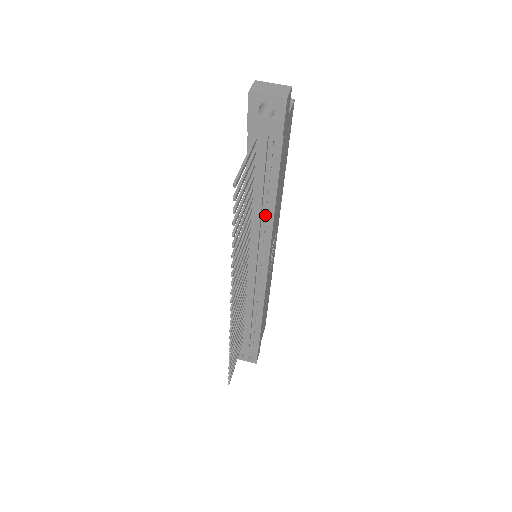
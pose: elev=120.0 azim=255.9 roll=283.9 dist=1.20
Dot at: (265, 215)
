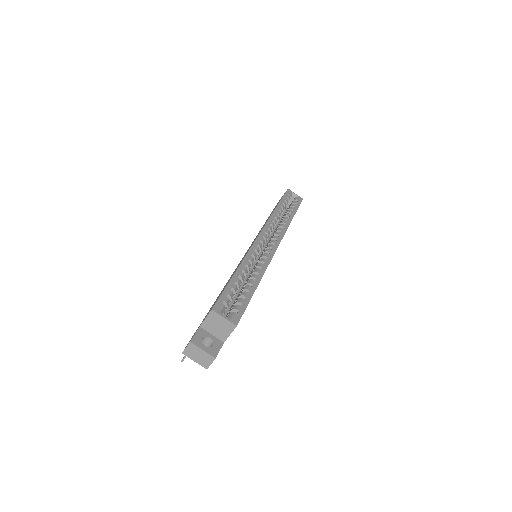
Dot at: occluded
